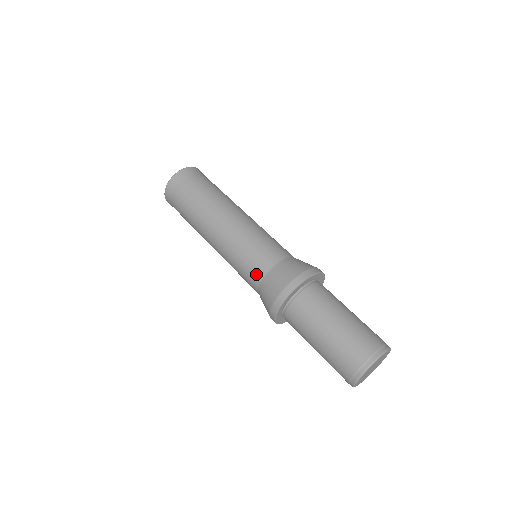
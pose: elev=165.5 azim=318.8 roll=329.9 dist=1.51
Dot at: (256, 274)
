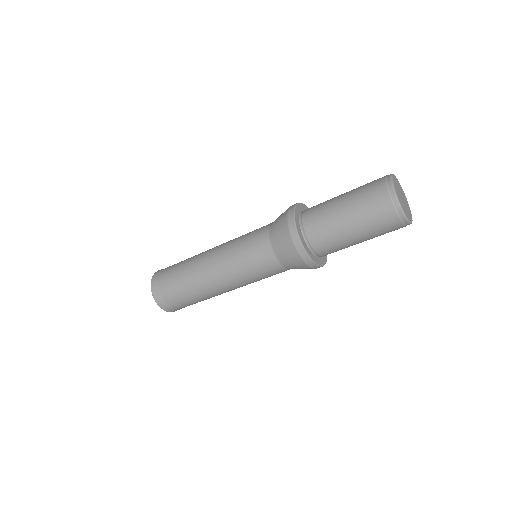
Dot at: (262, 244)
